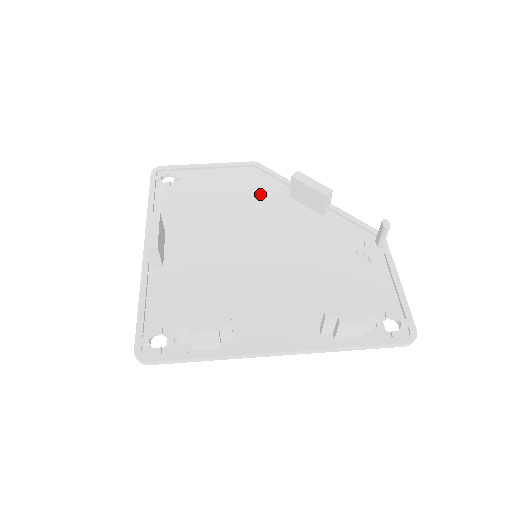
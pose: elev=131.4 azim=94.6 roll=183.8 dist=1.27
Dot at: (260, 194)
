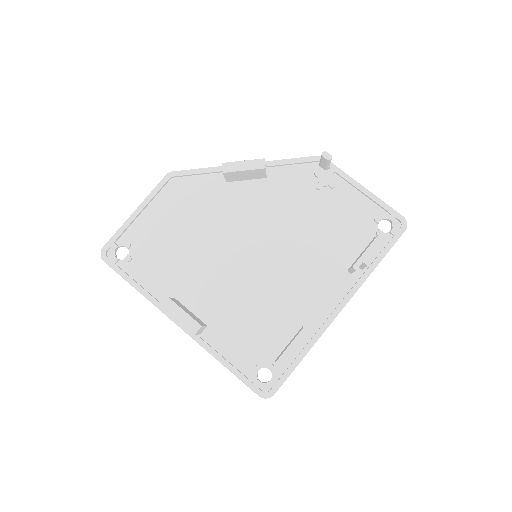
Dot at: (204, 200)
